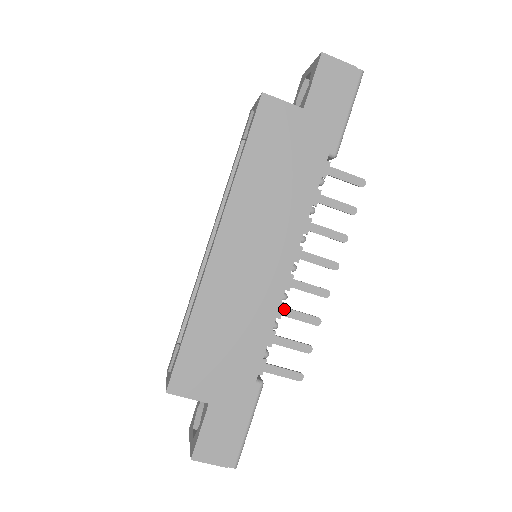
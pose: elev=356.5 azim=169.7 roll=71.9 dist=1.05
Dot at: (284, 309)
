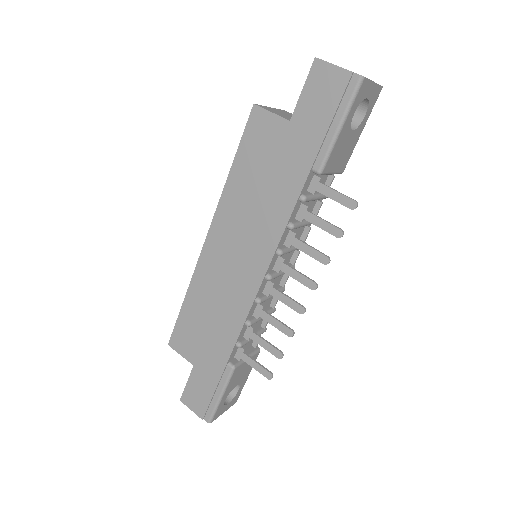
Dot at: (262, 311)
